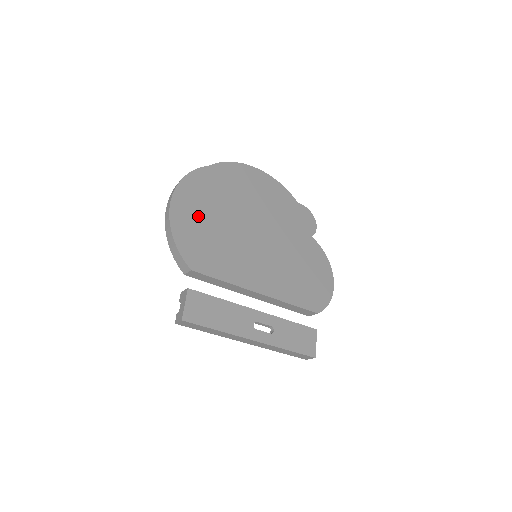
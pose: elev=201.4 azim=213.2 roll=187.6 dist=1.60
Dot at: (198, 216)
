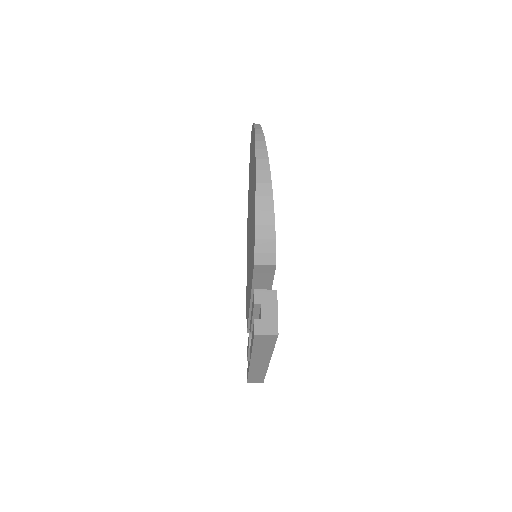
Dot at: occluded
